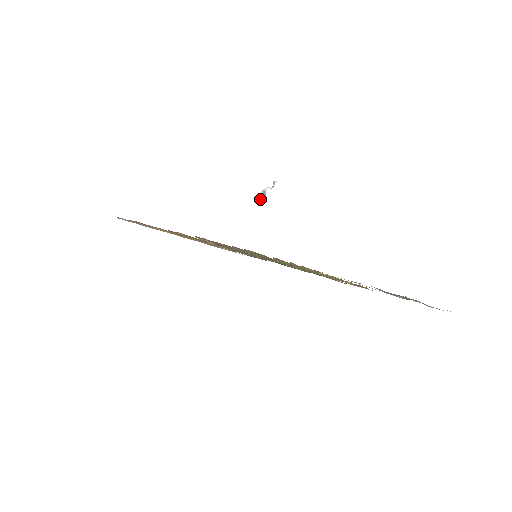
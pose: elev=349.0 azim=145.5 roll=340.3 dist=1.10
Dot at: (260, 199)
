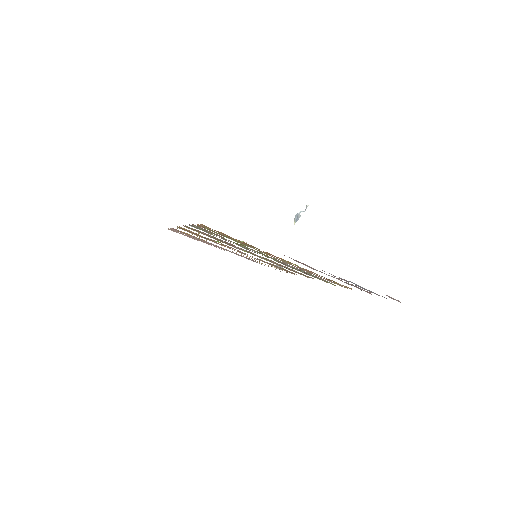
Dot at: (294, 221)
